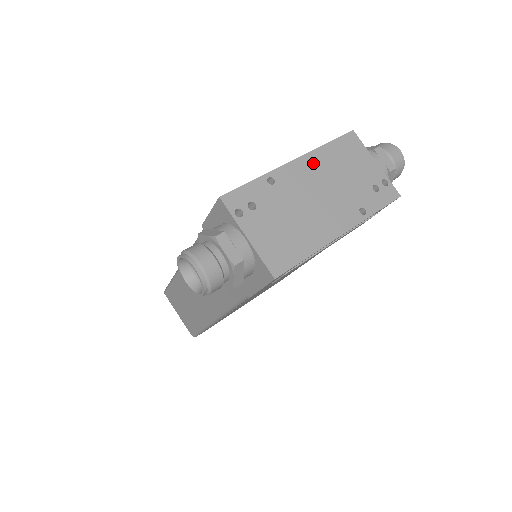
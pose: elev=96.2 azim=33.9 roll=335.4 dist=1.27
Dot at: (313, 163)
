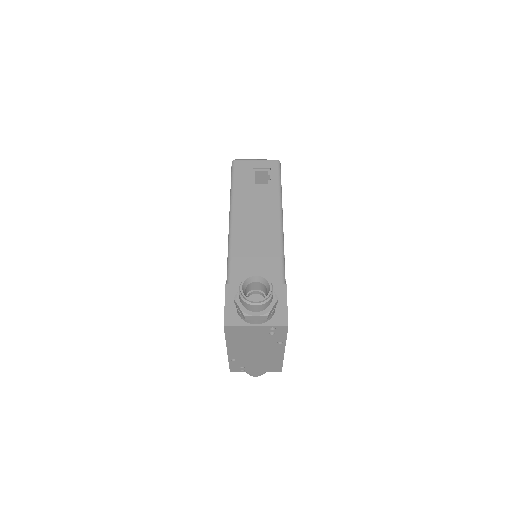
Dot at: (234, 347)
